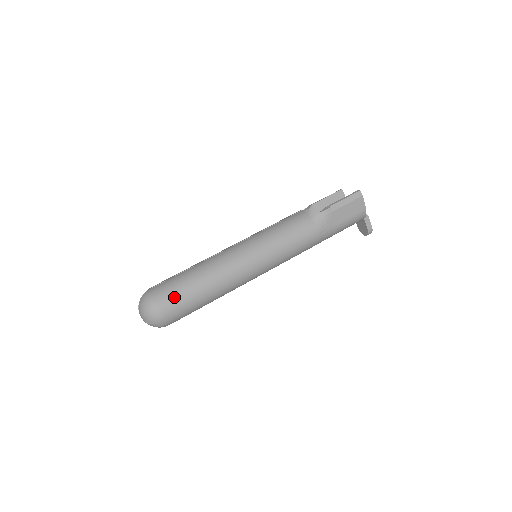
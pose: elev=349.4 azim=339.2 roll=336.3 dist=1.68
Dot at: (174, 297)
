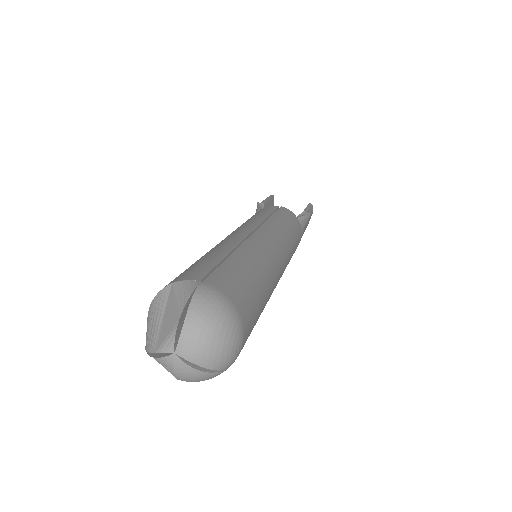
Dot at: (252, 308)
